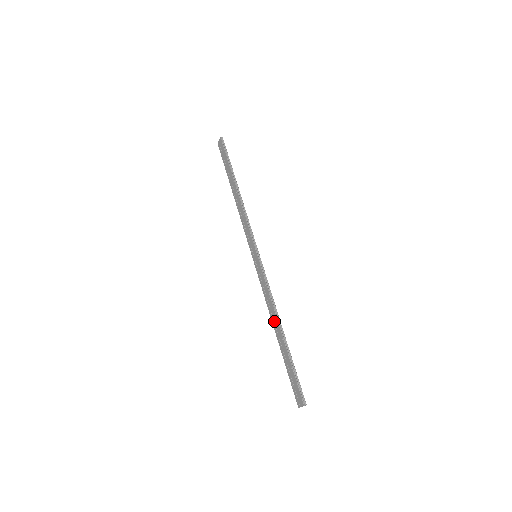
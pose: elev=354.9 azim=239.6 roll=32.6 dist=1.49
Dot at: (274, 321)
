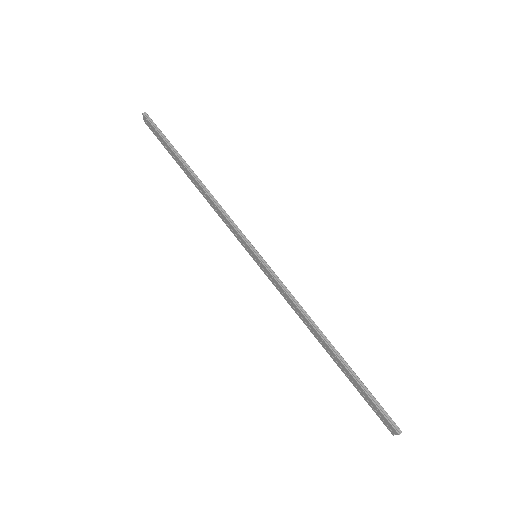
Dot at: (315, 334)
